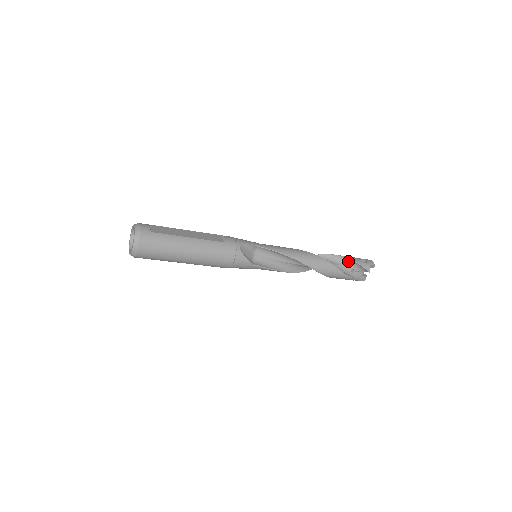
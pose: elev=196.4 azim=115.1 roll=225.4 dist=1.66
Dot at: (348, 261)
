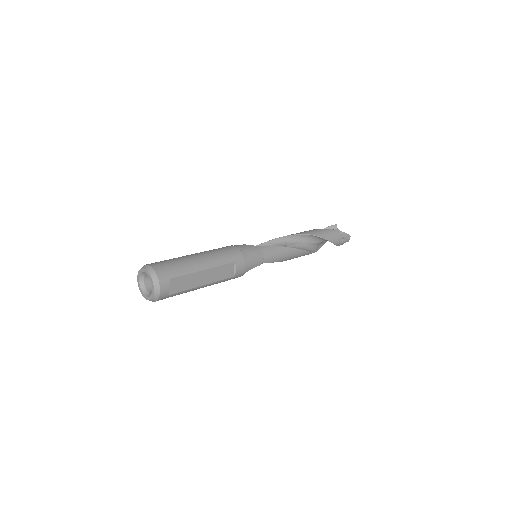
Dot at: occluded
